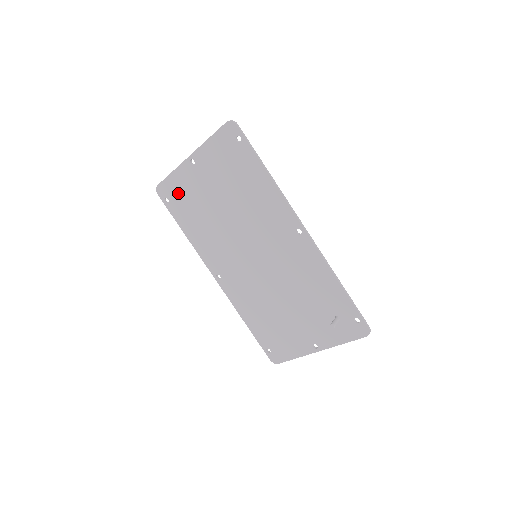
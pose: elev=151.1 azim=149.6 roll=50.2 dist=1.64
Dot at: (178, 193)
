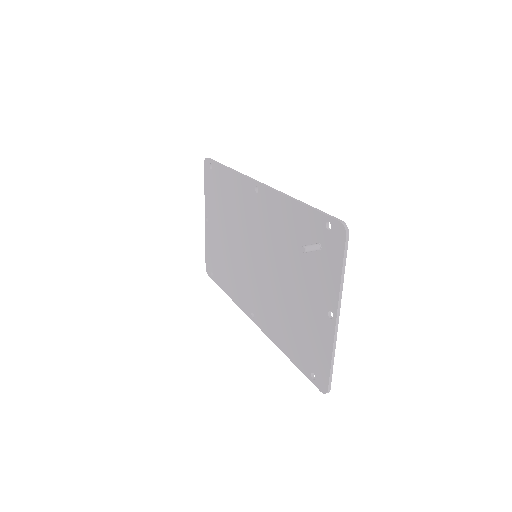
Dot at: (212, 258)
